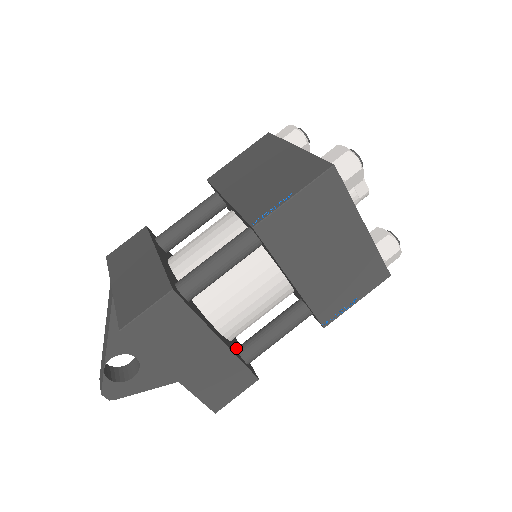
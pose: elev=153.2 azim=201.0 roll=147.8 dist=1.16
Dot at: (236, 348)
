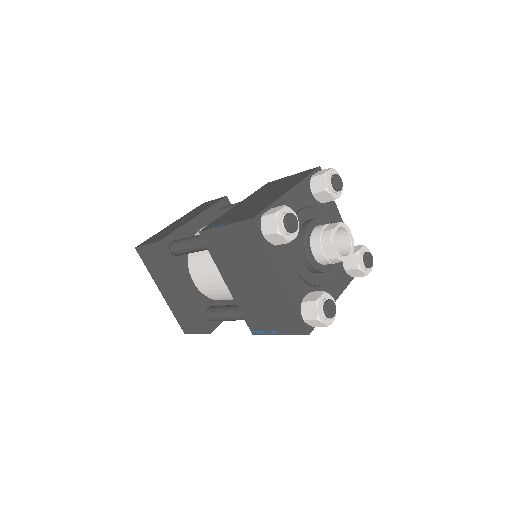
Dot at: (211, 306)
